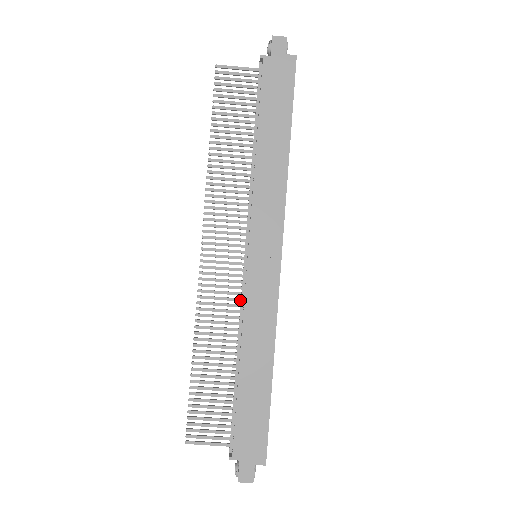
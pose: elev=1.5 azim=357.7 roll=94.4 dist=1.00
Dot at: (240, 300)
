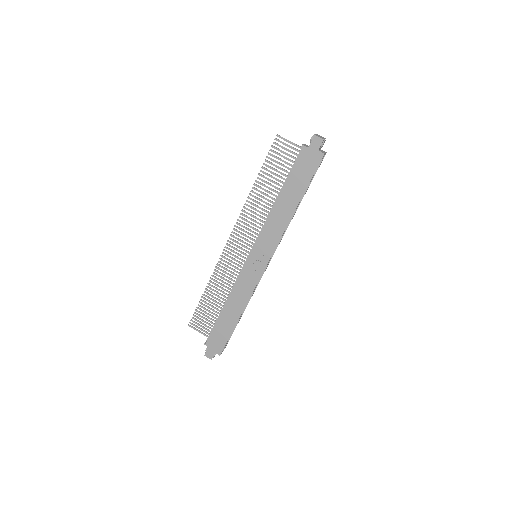
Dot at: (239, 274)
